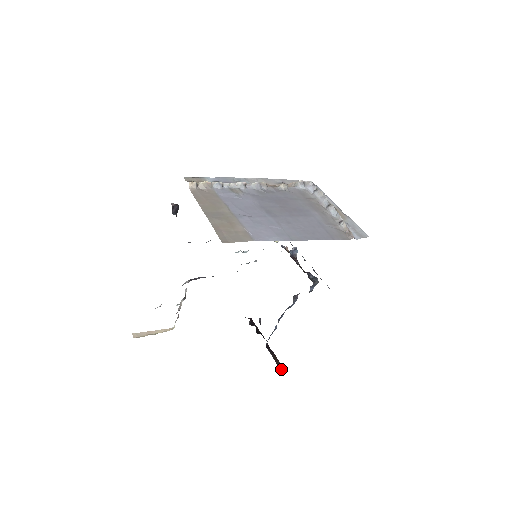
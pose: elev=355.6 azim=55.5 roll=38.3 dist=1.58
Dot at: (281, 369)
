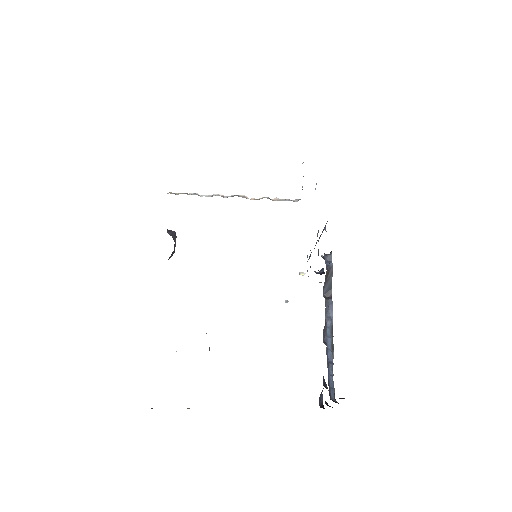
Dot at: occluded
